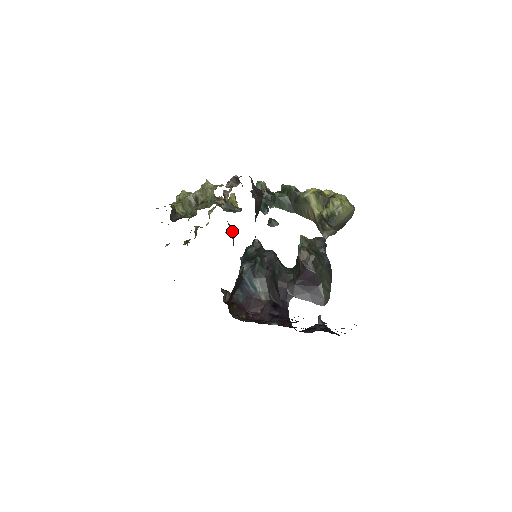
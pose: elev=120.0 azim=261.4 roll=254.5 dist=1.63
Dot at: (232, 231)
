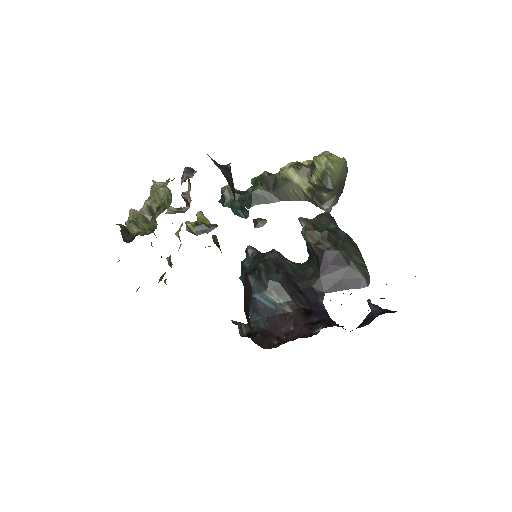
Dot at: occluded
